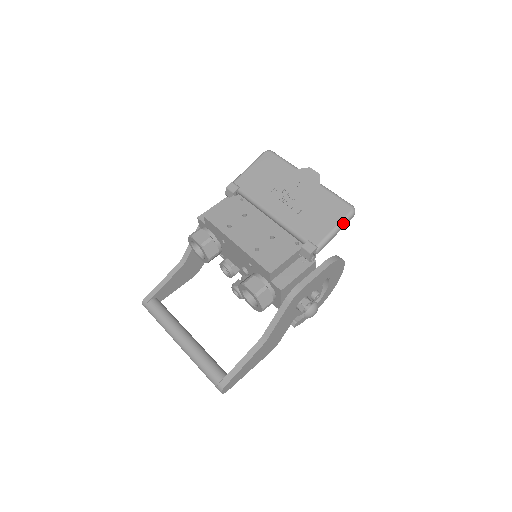
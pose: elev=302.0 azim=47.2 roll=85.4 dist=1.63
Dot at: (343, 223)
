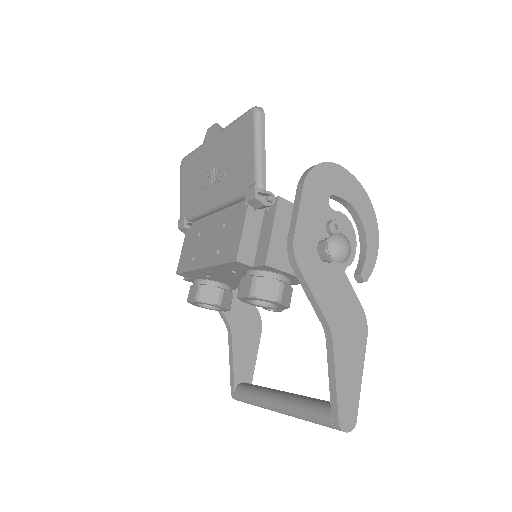
Dot at: (258, 133)
